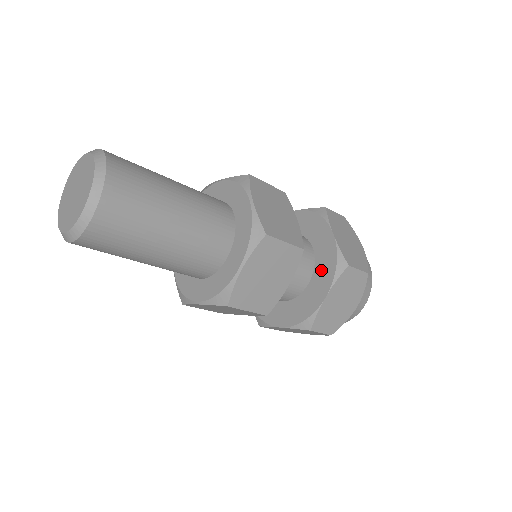
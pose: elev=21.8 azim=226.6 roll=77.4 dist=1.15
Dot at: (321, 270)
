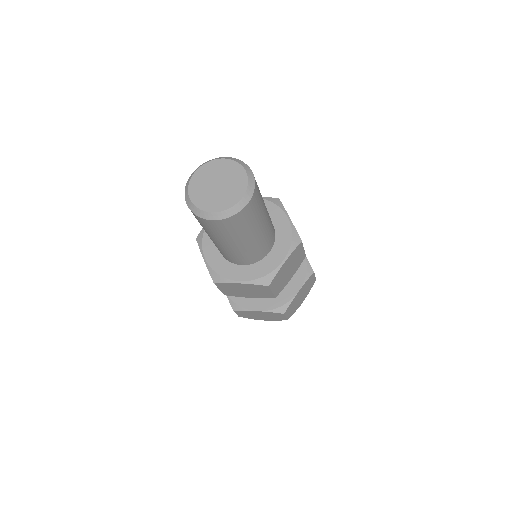
Dot at: occluded
